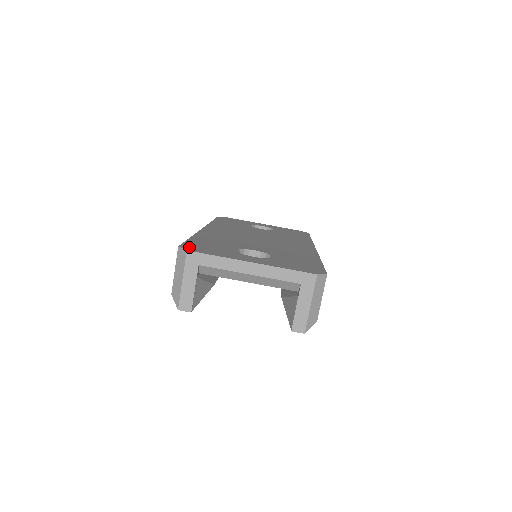
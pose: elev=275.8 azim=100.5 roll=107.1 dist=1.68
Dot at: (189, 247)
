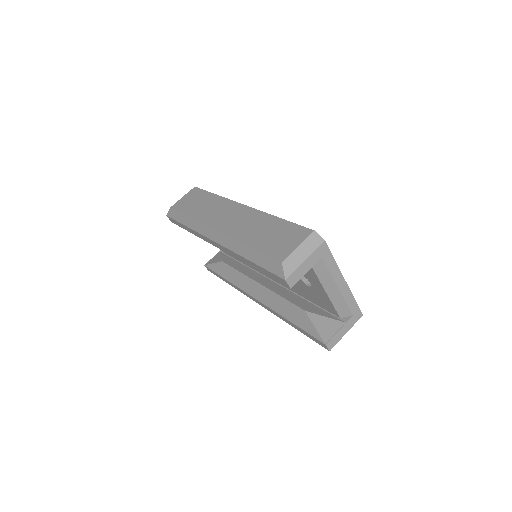
Dot at: occluded
